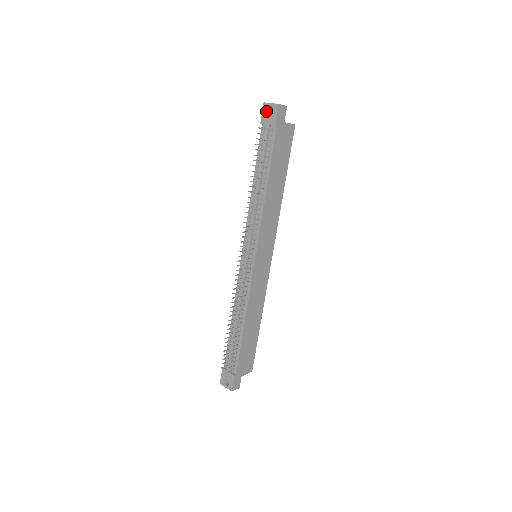
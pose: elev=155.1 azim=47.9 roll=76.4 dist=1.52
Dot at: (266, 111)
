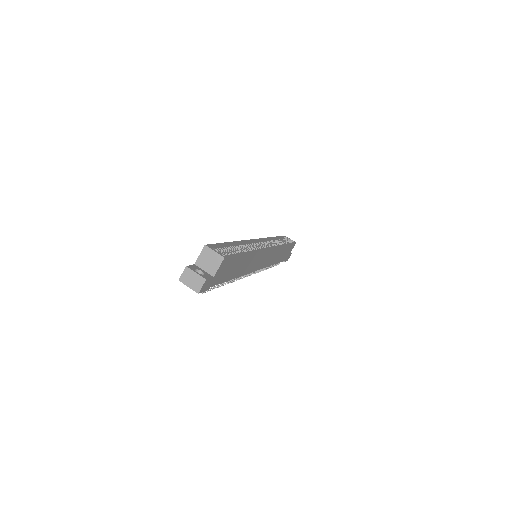
Dot at: occluded
